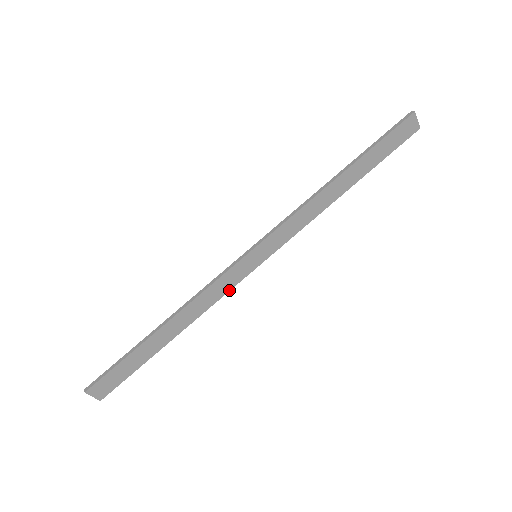
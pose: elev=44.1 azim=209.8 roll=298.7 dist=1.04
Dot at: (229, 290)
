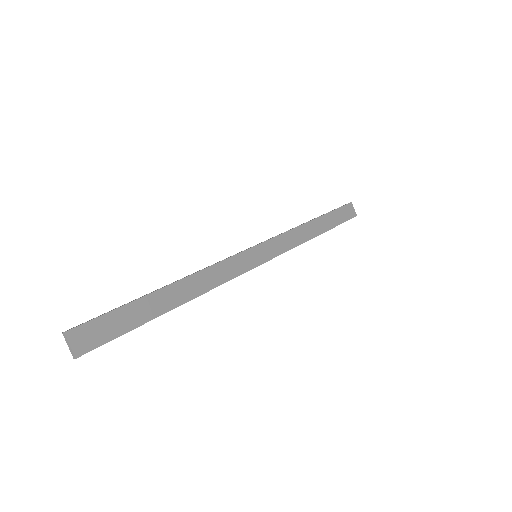
Dot at: (233, 278)
